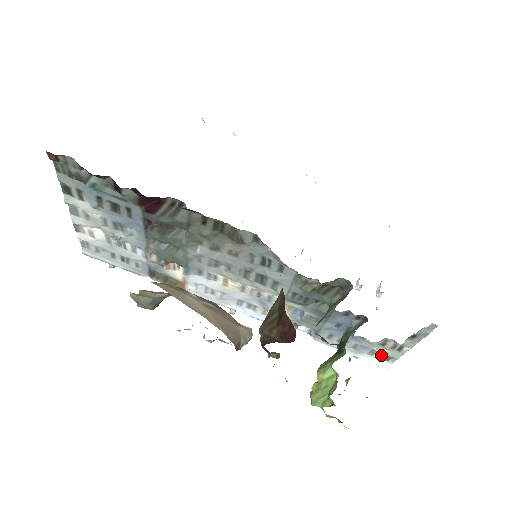
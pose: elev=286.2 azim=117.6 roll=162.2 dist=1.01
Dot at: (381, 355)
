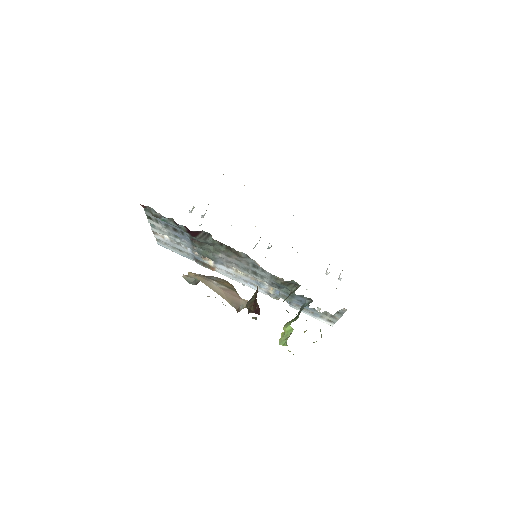
Dot at: (327, 319)
